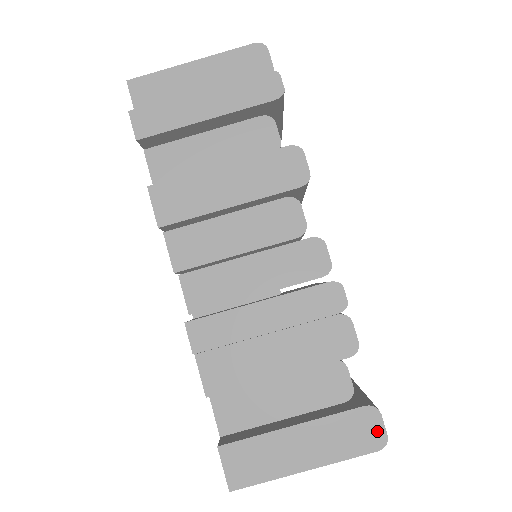
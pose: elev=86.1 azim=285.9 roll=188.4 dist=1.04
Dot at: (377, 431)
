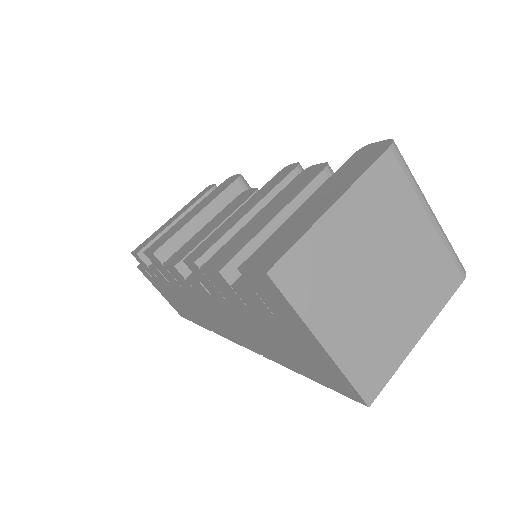
Dot at: (377, 146)
